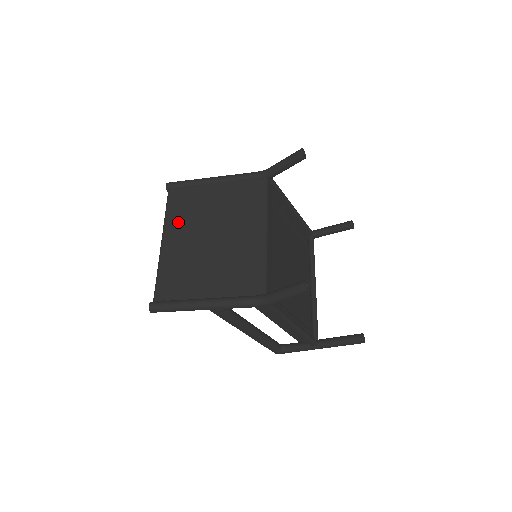
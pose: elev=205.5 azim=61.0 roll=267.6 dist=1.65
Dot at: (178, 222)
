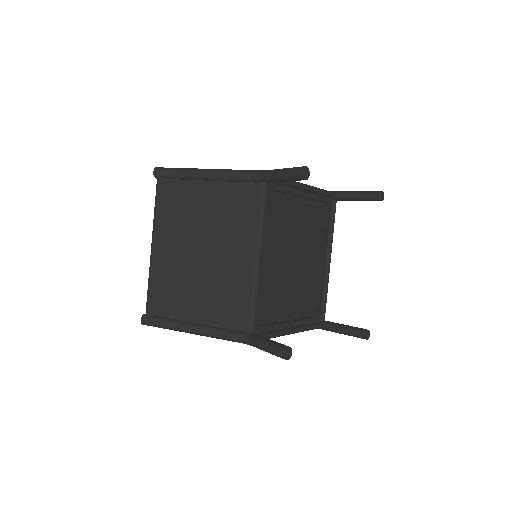
Dot at: (167, 226)
